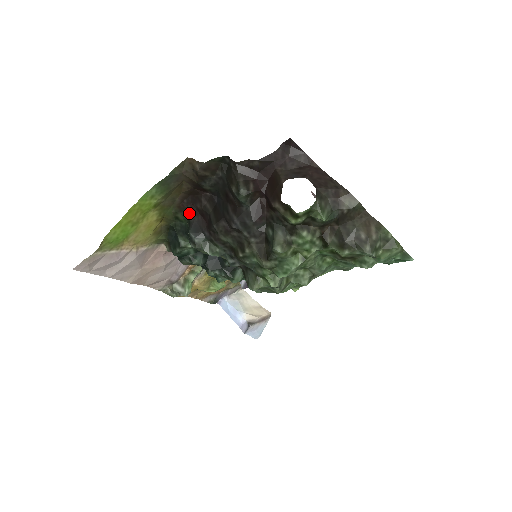
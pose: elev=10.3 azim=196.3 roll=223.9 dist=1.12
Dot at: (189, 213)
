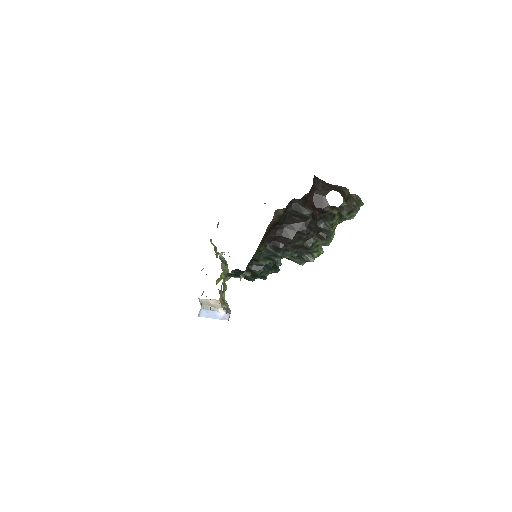
Dot at: (266, 243)
